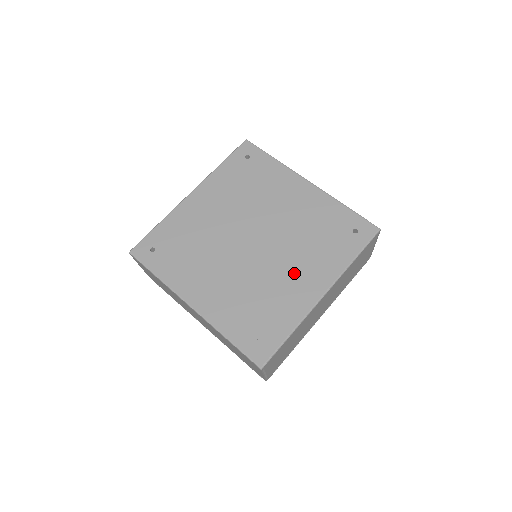
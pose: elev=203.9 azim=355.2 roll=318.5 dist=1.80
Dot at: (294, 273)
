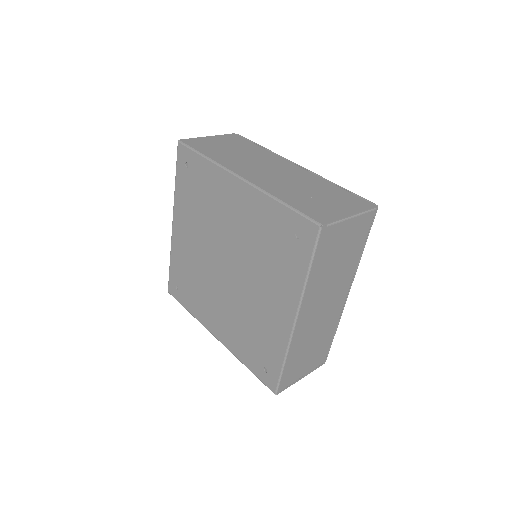
Dot at: (265, 299)
